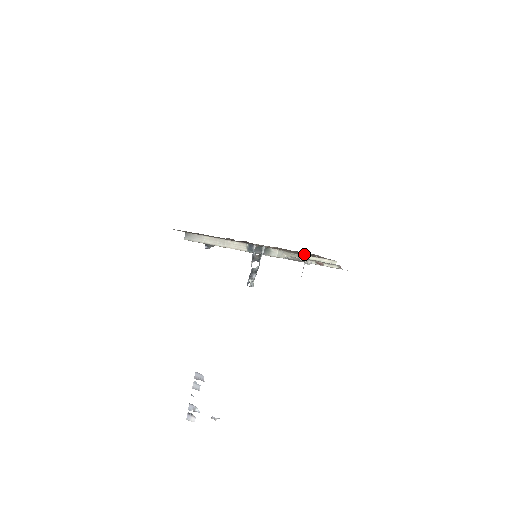
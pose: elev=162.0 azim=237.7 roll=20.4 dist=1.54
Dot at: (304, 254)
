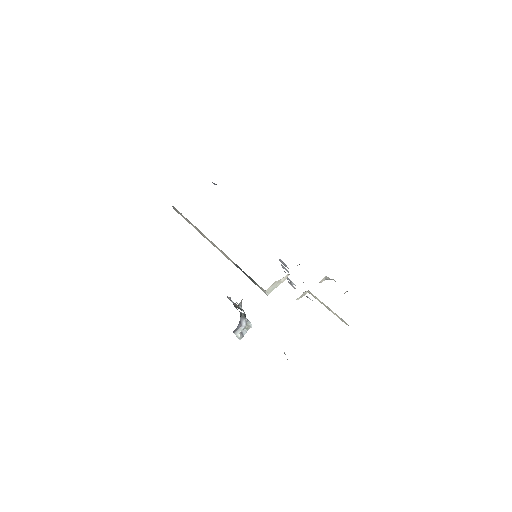
Dot at: occluded
